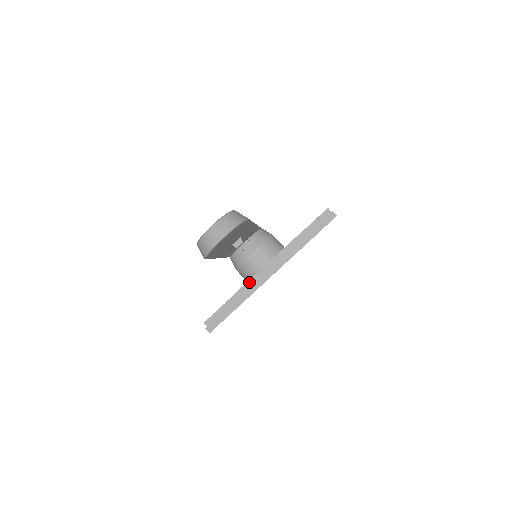
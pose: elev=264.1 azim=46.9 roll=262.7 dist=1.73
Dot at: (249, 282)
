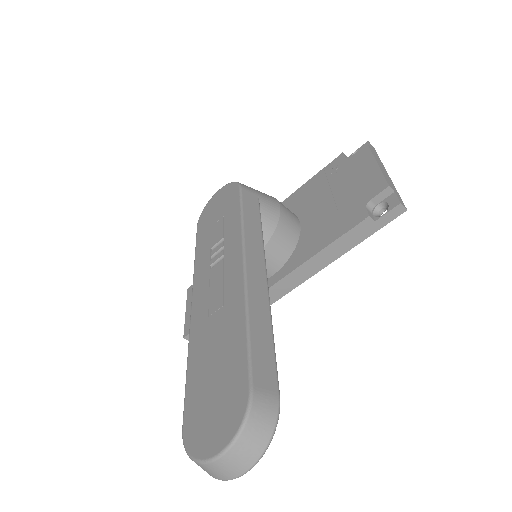
Dot at: occluded
